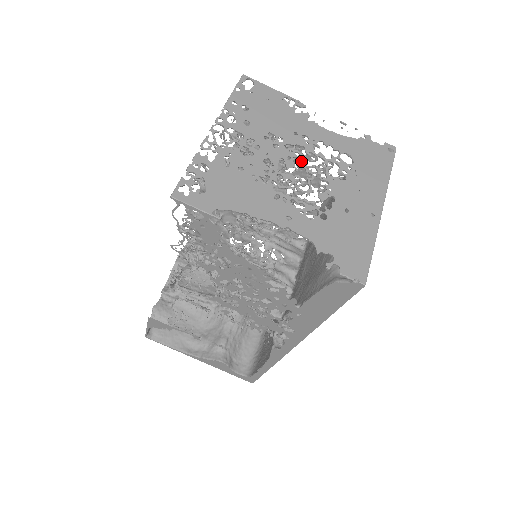
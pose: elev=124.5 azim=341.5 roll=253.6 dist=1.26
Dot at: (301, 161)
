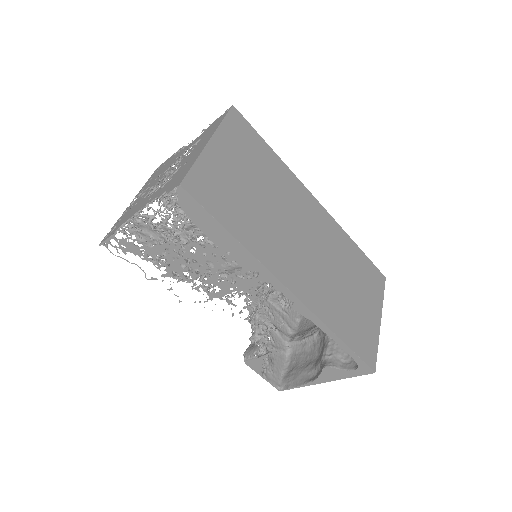
Dot at: (169, 170)
